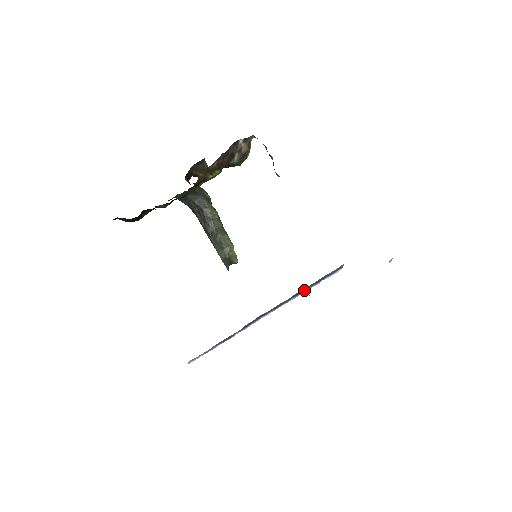
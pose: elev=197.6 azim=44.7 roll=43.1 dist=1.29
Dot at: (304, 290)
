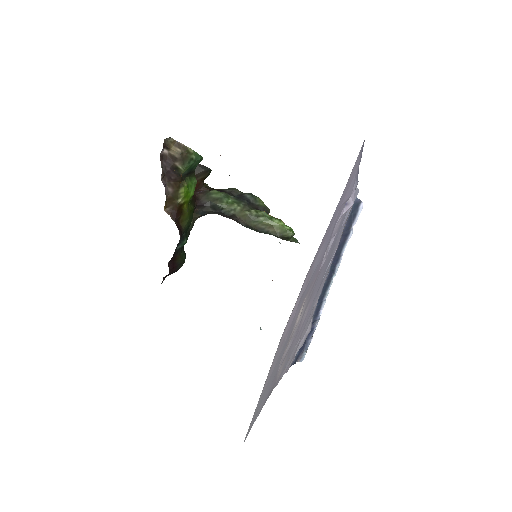
Dot at: (340, 252)
